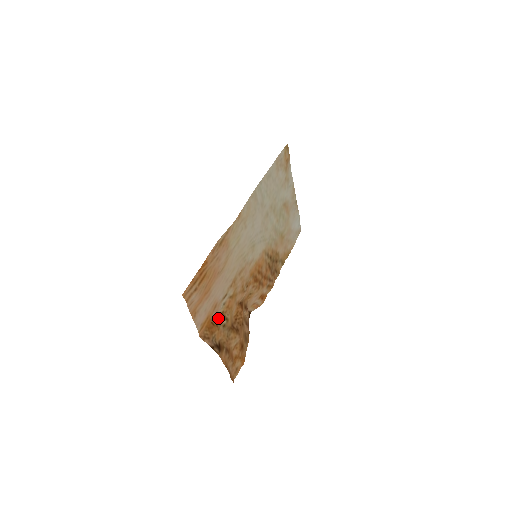
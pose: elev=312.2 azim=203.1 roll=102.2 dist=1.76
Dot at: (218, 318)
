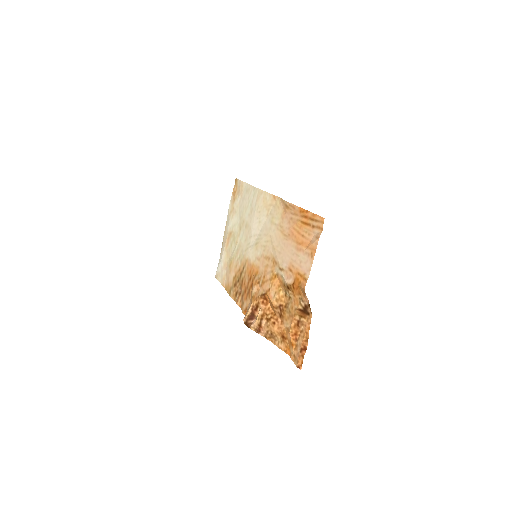
Dot at: (287, 287)
